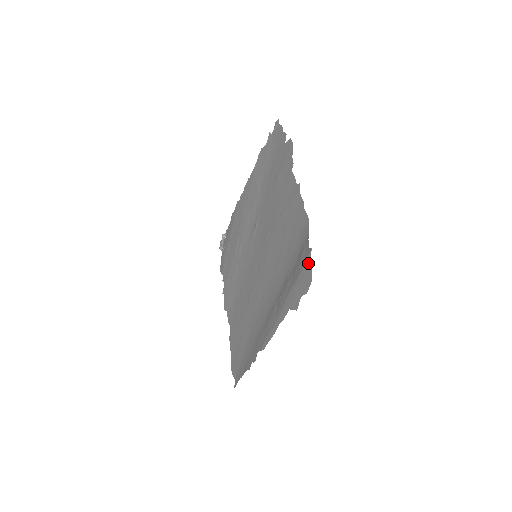
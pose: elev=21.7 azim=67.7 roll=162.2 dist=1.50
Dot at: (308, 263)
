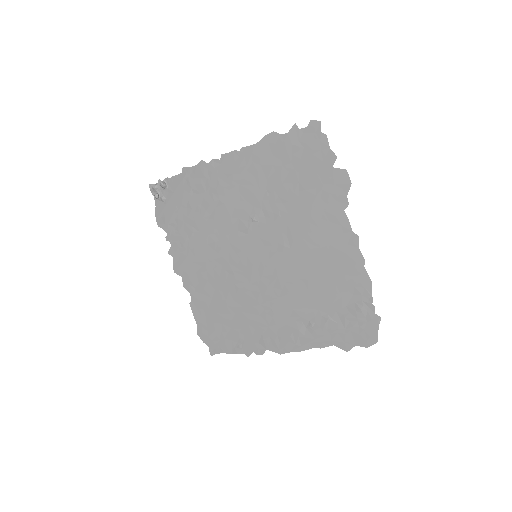
Dot at: (374, 327)
